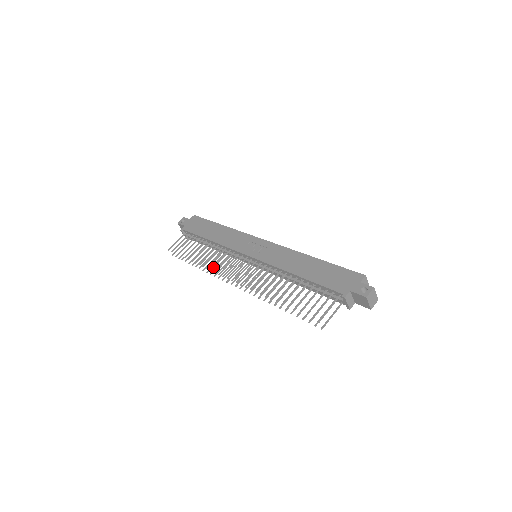
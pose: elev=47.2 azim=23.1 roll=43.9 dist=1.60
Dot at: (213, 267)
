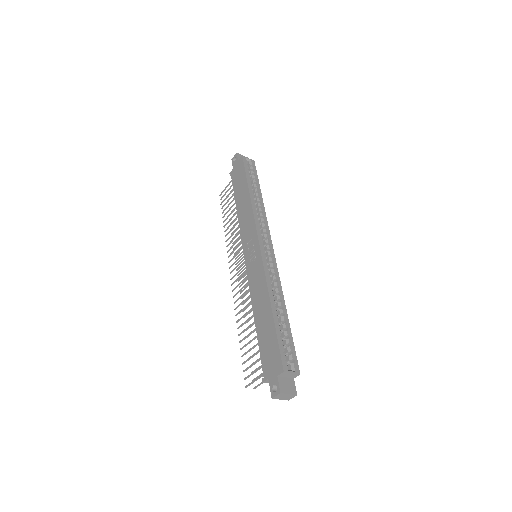
Dot at: (229, 249)
